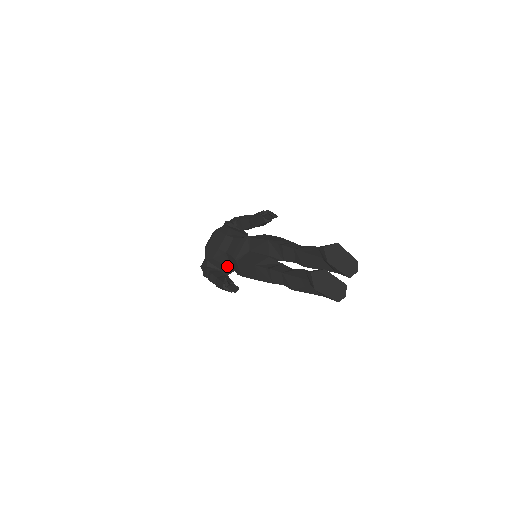
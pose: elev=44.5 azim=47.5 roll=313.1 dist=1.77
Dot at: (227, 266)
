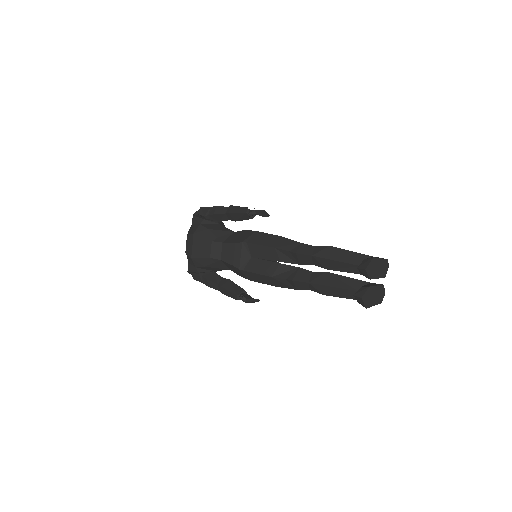
Dot at: (223, 269)
